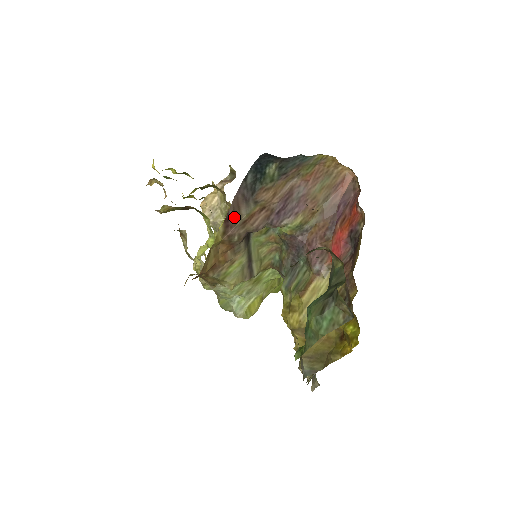
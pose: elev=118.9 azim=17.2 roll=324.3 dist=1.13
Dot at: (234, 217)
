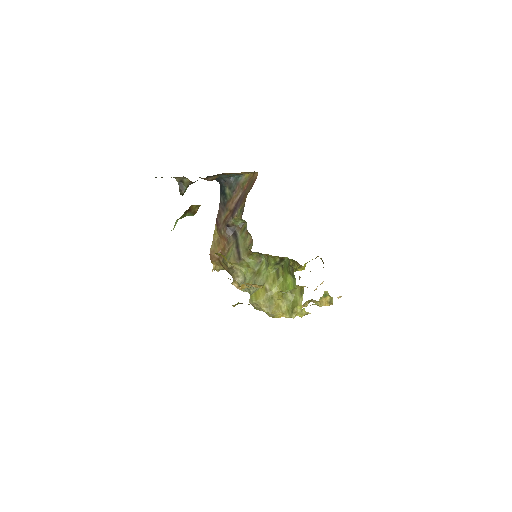
Dot at: (219, 219)
